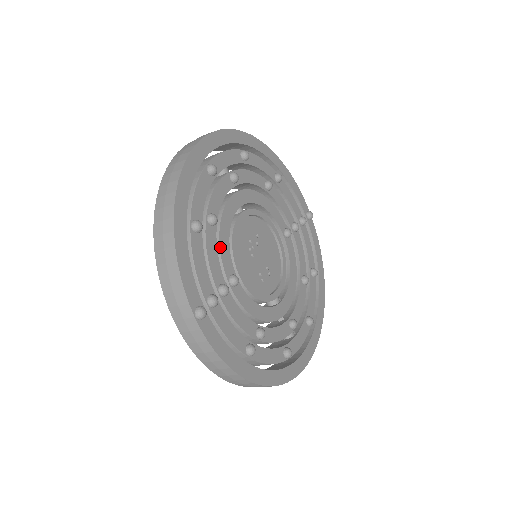
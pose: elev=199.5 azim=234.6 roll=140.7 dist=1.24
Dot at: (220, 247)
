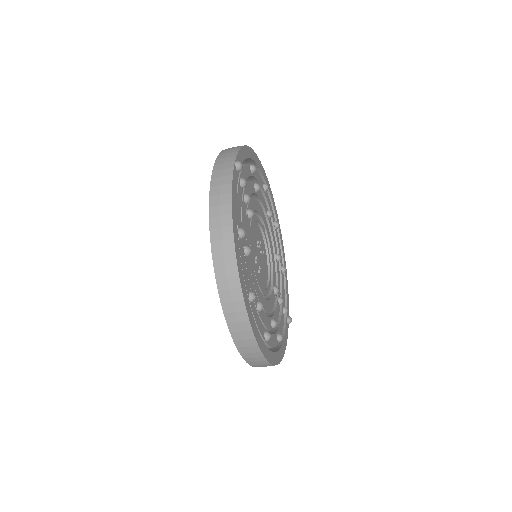
Dot at: (252, 199)
